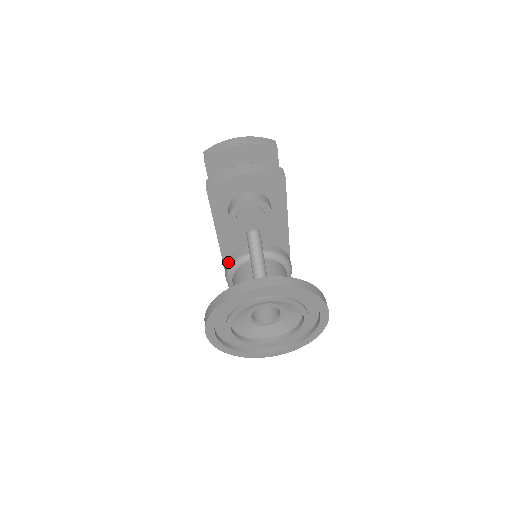
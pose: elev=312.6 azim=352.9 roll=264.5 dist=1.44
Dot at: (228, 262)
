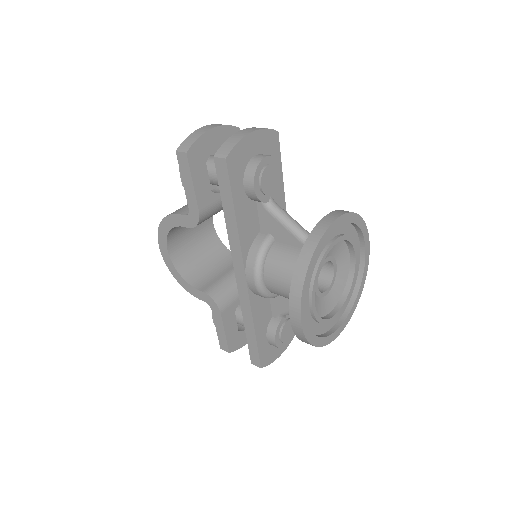
Dot at: (251, 258)
